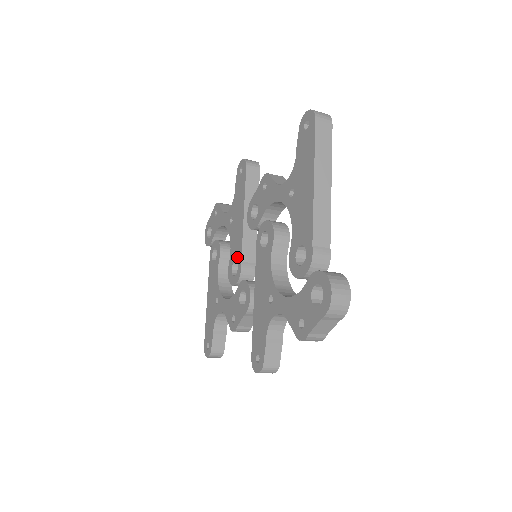
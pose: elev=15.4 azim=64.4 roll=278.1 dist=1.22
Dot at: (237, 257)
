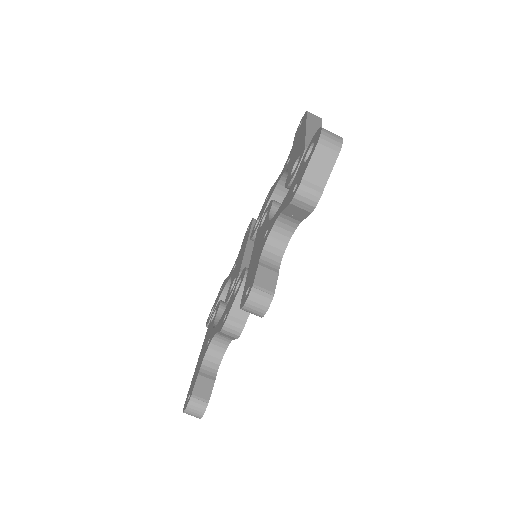
Dot at: (236, 273)
